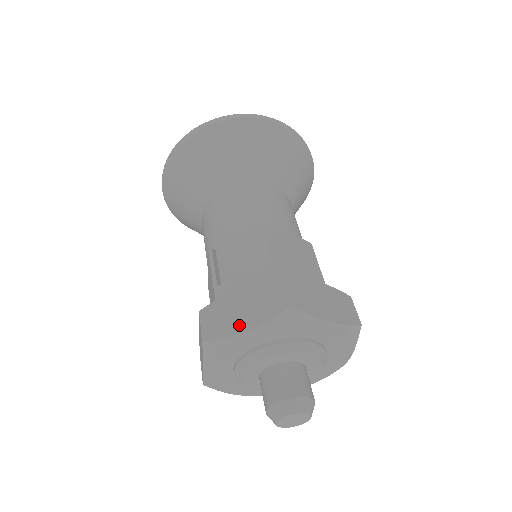
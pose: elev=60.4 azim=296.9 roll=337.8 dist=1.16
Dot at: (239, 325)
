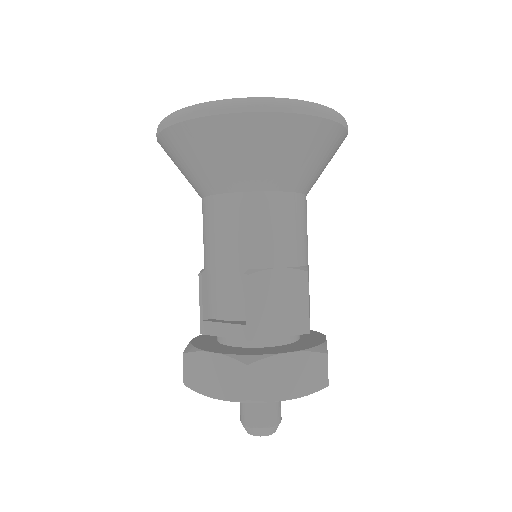
Dot at: (209, 389)
